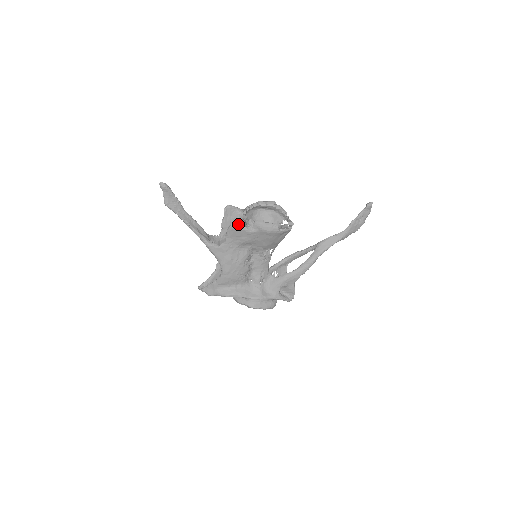
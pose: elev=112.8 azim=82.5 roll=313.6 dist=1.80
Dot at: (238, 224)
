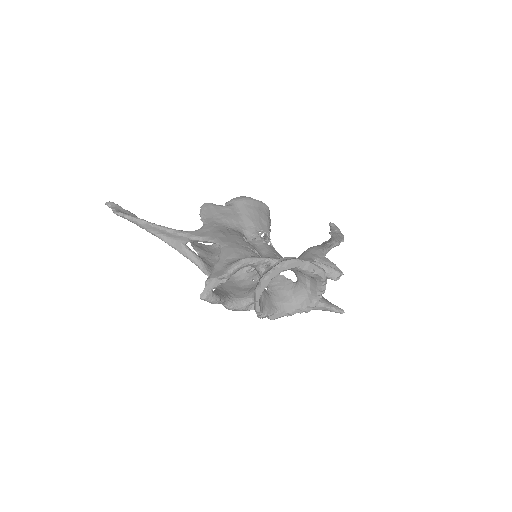
Dot at: (208, 203)
